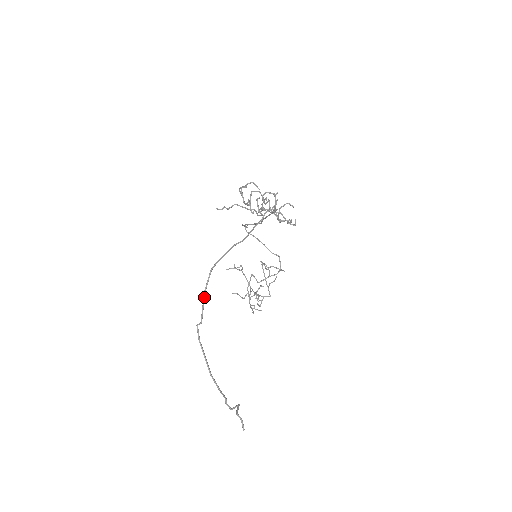
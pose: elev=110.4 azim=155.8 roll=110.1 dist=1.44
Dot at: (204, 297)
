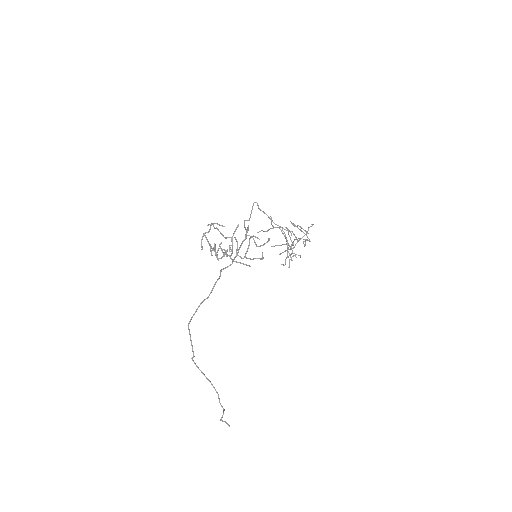
Dot at: (191, 341)
